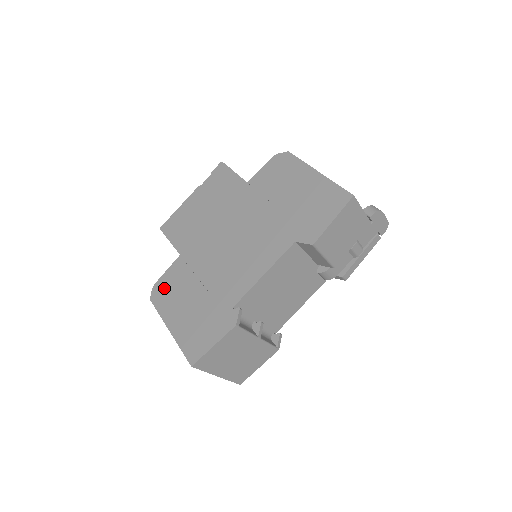
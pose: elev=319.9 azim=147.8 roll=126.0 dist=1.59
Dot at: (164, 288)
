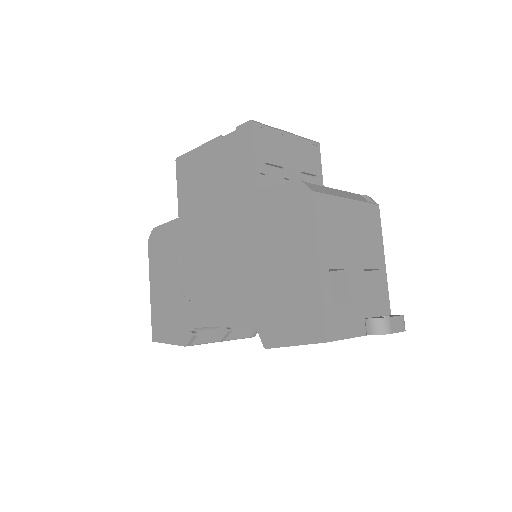
Dot at: (158, 242)
